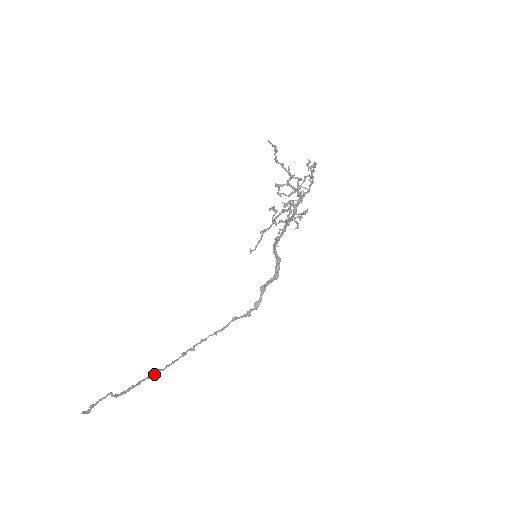
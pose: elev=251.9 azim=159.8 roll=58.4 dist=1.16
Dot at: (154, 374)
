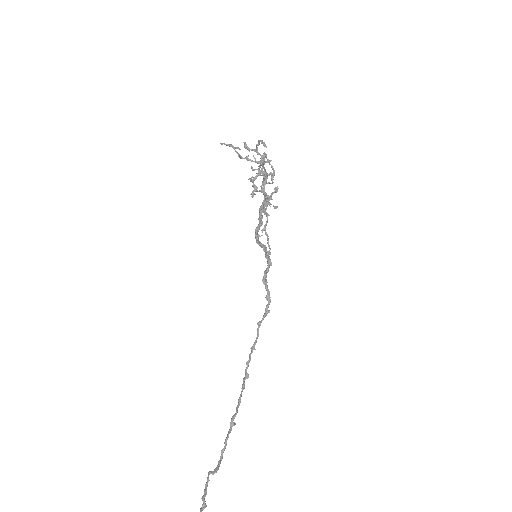
Dot at: (232, 424)
